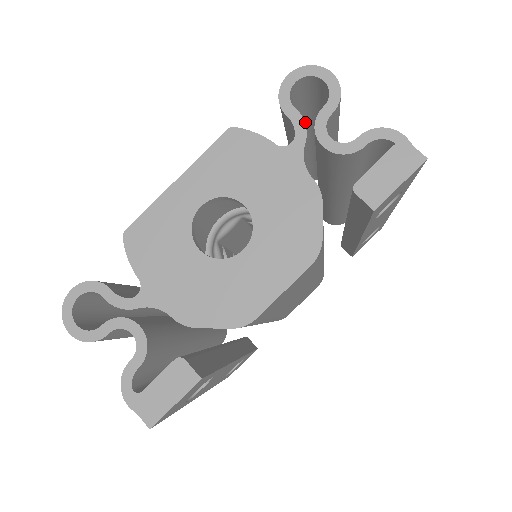
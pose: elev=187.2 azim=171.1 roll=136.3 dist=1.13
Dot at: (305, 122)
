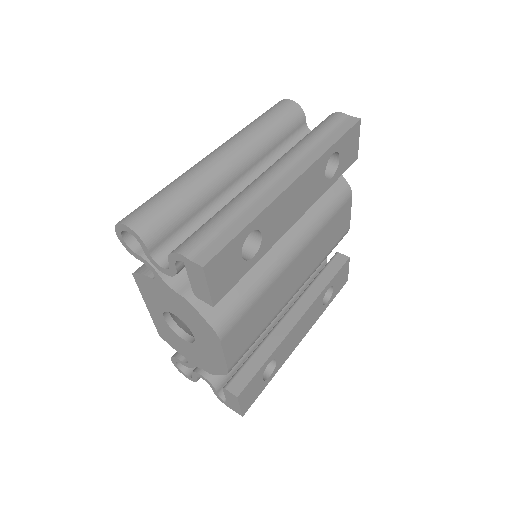
Dot at: occluded
